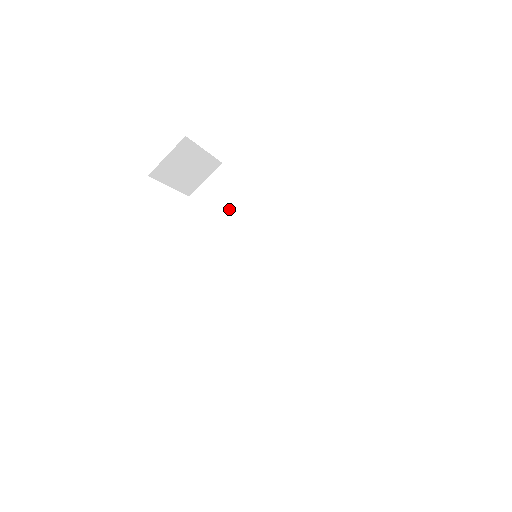
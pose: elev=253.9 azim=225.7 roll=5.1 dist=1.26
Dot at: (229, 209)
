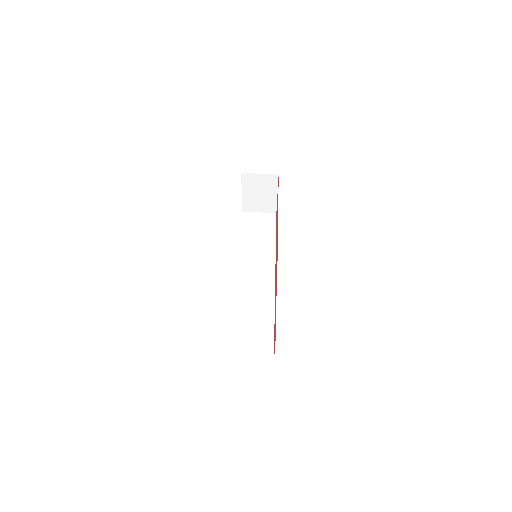
Dot at: (258, 234)
